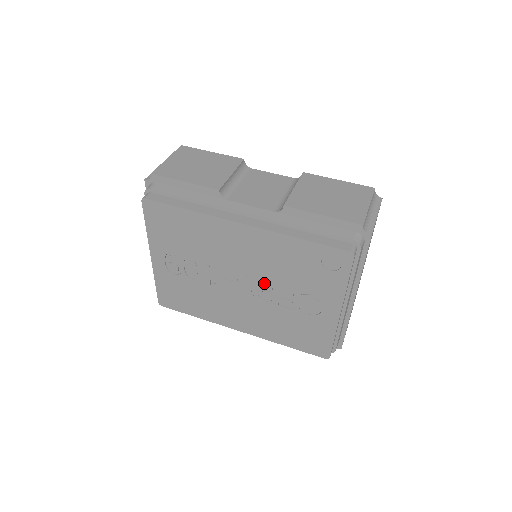
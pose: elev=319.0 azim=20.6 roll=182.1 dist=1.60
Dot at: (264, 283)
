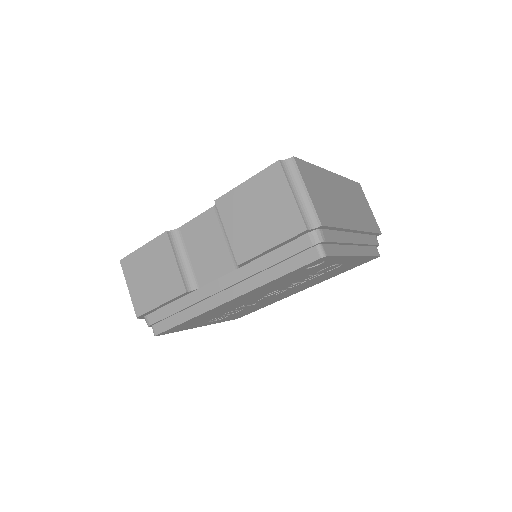
Dot at: (285, 287)
